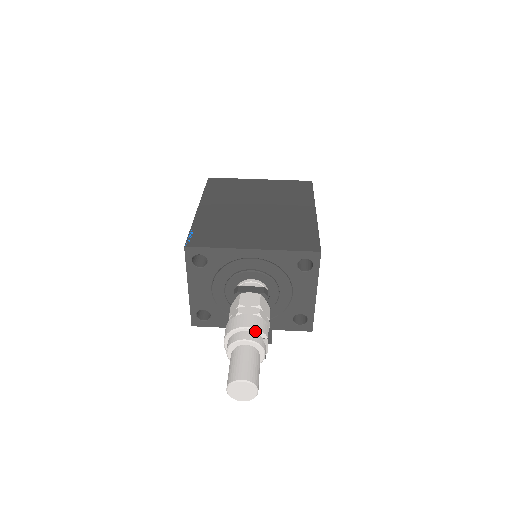
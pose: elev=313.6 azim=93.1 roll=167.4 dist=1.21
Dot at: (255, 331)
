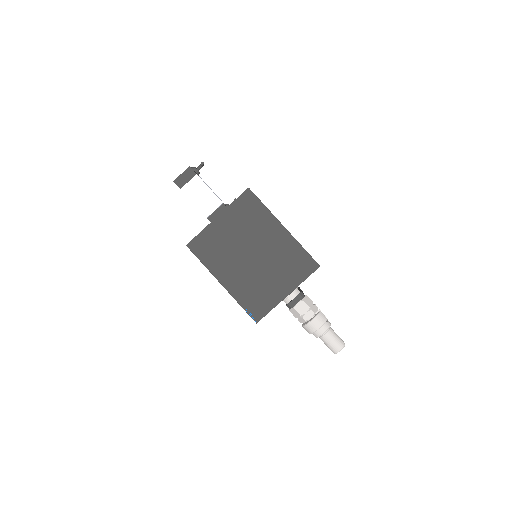
Dot at: (323, 325)
